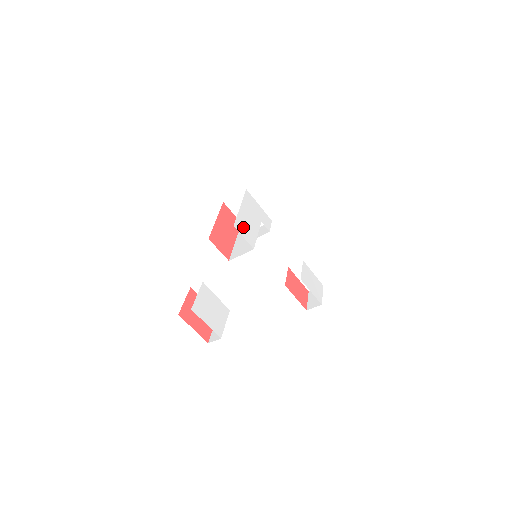
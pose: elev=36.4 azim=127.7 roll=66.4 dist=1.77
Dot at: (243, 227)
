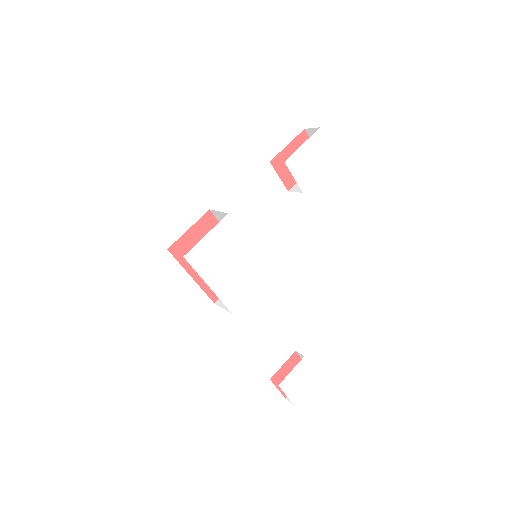
Dot at: (234, 294)
